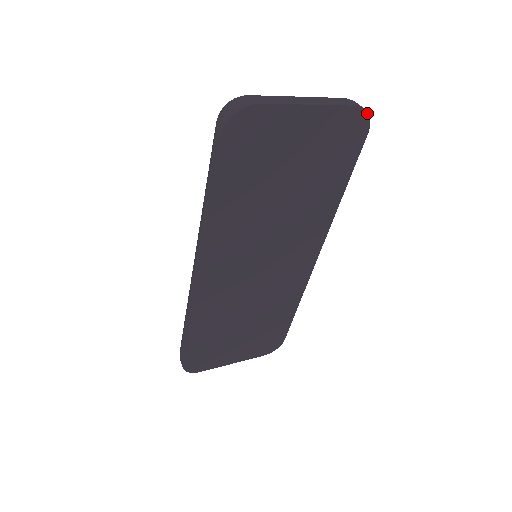
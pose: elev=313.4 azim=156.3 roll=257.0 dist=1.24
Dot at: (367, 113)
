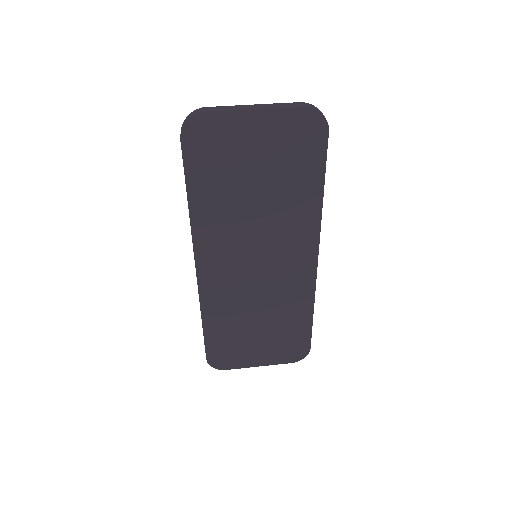
Dot at: (320, 112)
